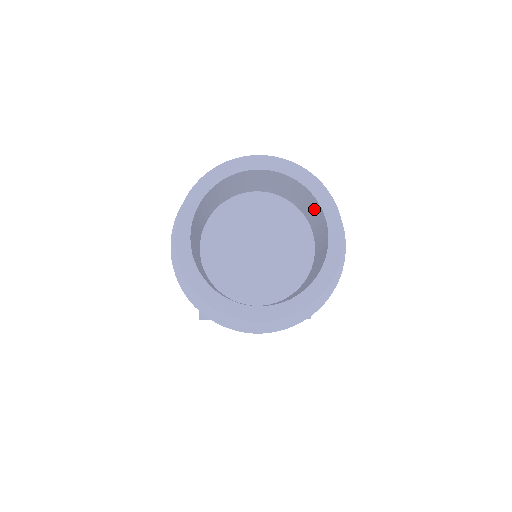
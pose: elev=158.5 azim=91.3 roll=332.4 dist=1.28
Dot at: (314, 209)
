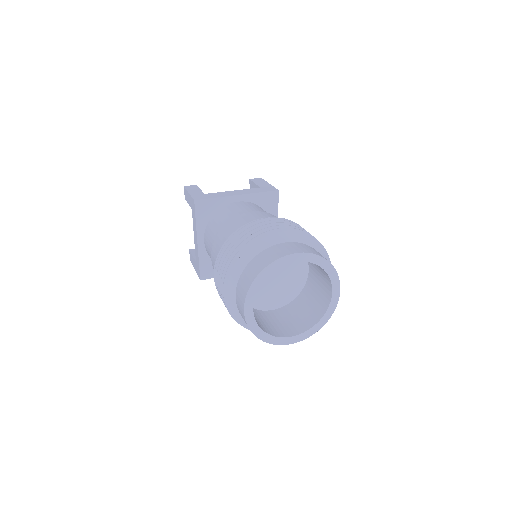
Dot at: (320, 268)
